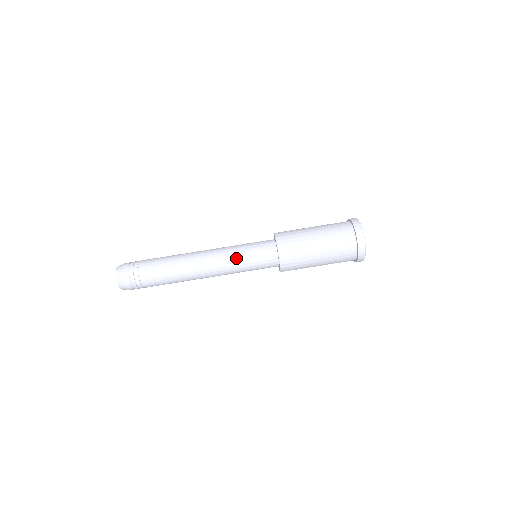
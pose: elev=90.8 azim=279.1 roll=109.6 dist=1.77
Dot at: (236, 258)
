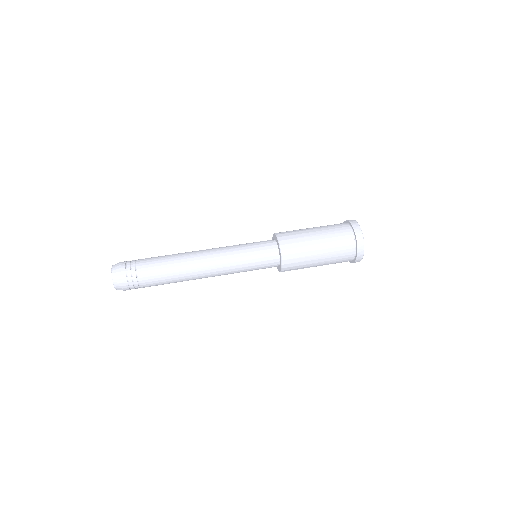
Dot at: (238, 258)
